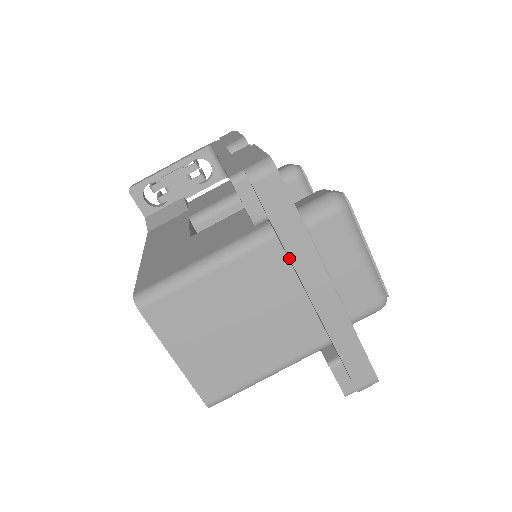
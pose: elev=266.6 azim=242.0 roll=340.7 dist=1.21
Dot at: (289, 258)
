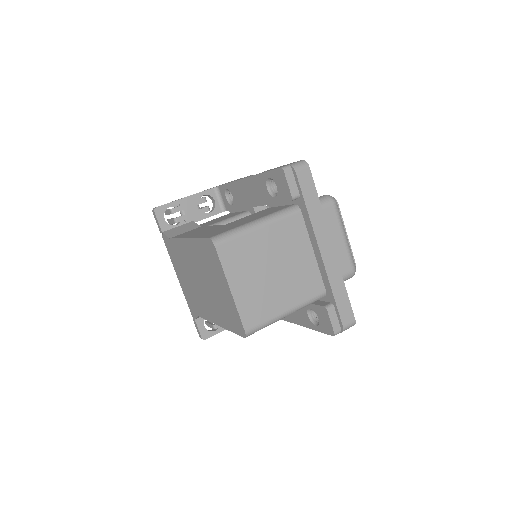
Dot at: (311, 222)
